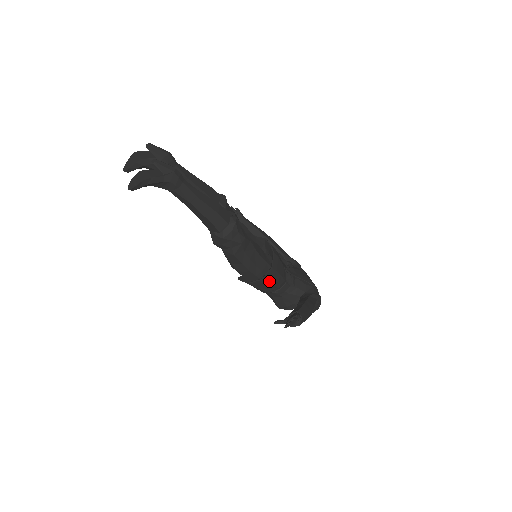
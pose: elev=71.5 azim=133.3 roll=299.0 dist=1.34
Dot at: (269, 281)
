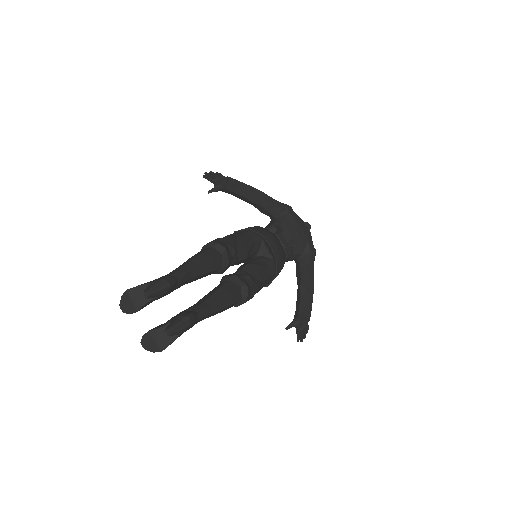
Dot at: occluded
